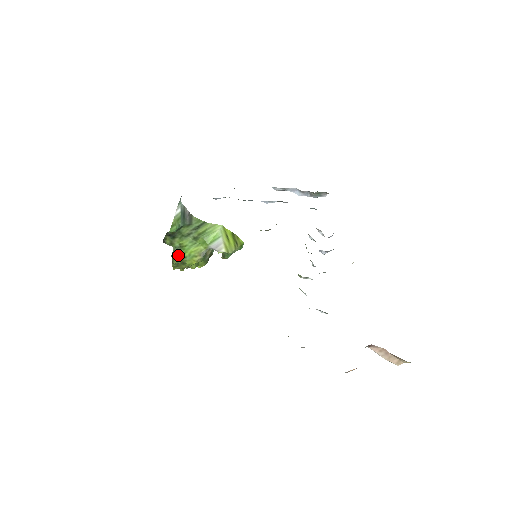
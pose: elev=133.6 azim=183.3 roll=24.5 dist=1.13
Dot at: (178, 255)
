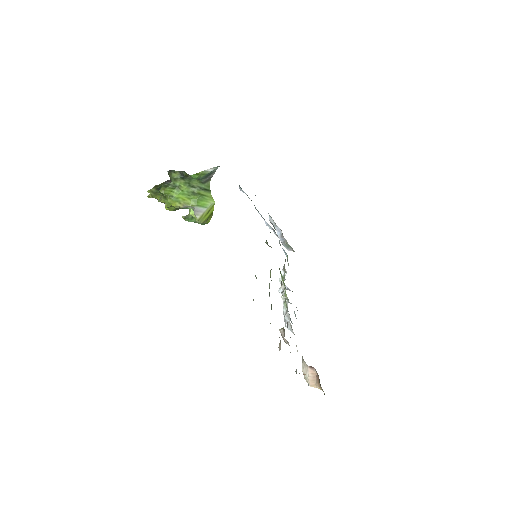
Dot at: (170, 190)
